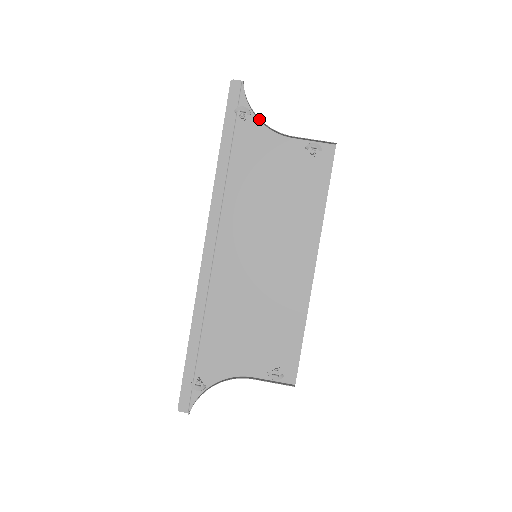
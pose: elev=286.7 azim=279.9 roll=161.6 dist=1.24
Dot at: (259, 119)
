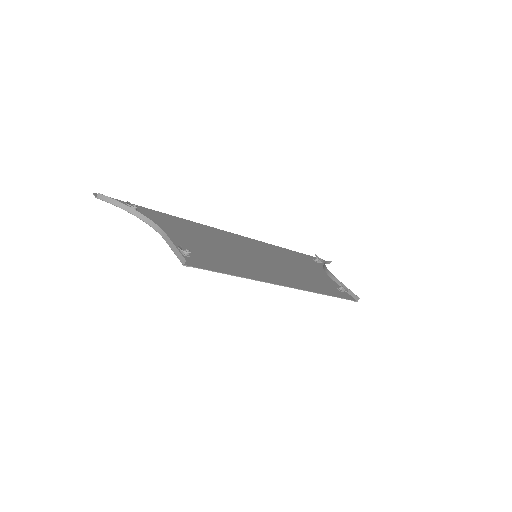
Dot at: (324, 266)
